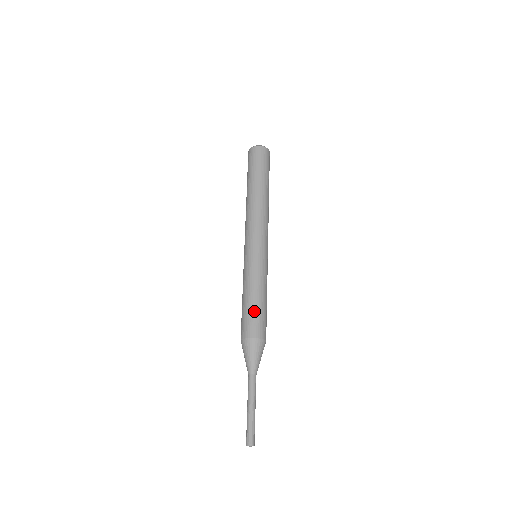
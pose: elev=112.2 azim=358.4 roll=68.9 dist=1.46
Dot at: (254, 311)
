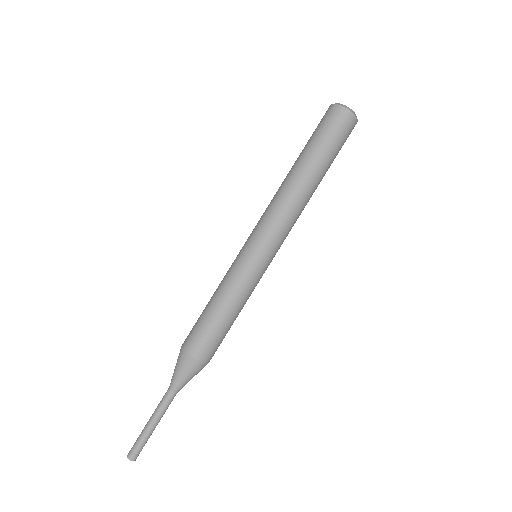
Dot at: (224, 334)
